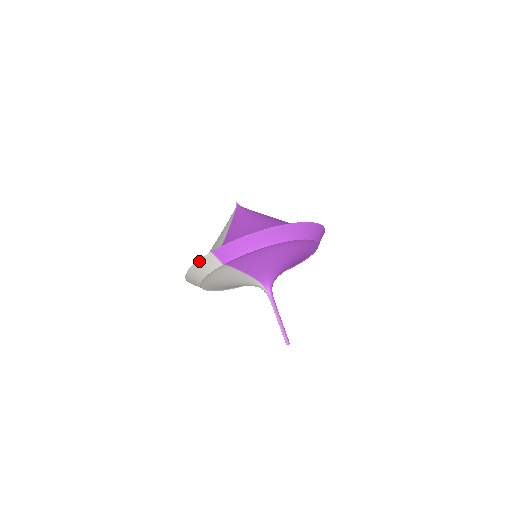
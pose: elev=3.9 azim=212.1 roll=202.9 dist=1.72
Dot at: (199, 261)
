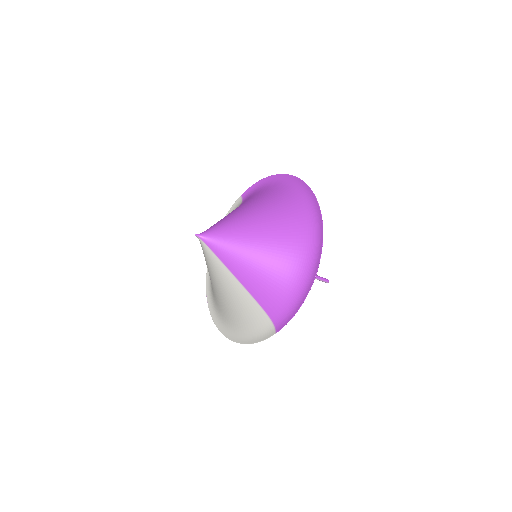
Dot at: occluded
